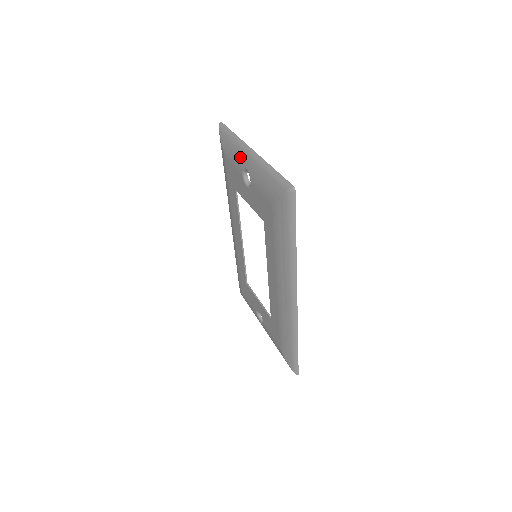
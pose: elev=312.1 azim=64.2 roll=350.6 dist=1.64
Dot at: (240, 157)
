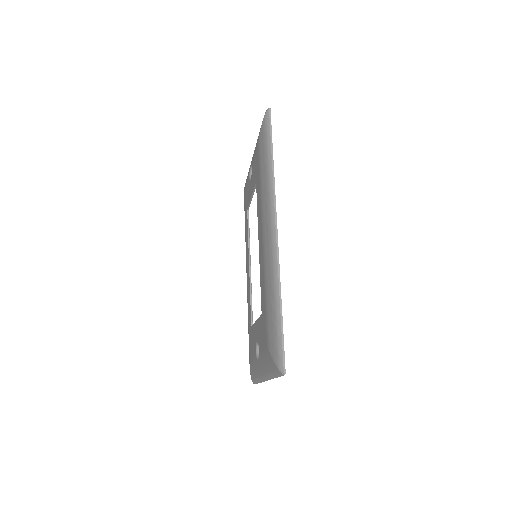
Dot at: occluded
